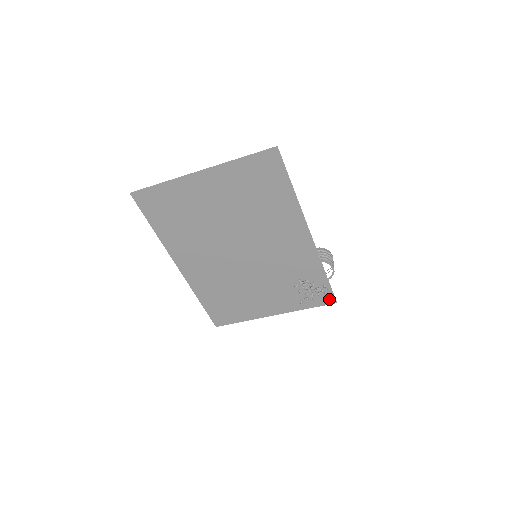
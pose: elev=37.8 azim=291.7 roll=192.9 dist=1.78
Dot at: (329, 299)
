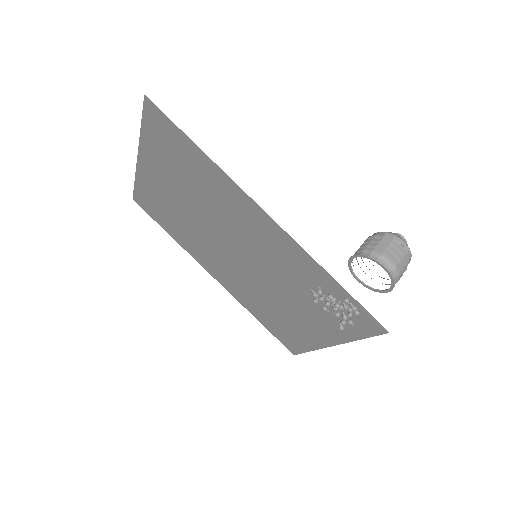
Dot at: (374, 325)
